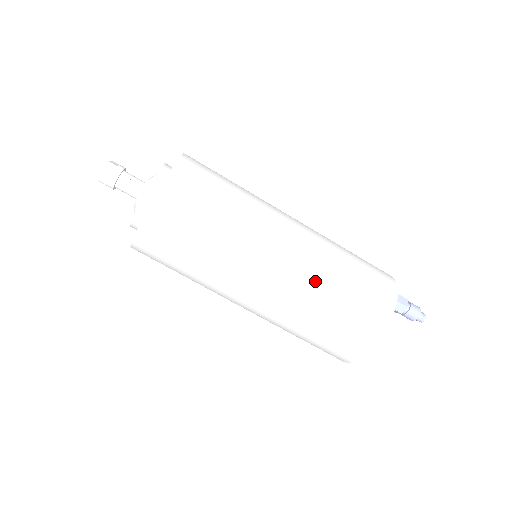
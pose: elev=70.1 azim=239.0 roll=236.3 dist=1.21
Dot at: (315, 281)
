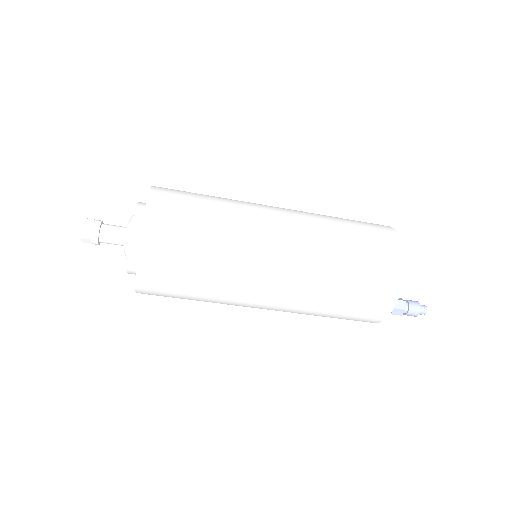
Dot at: (300, 313)
